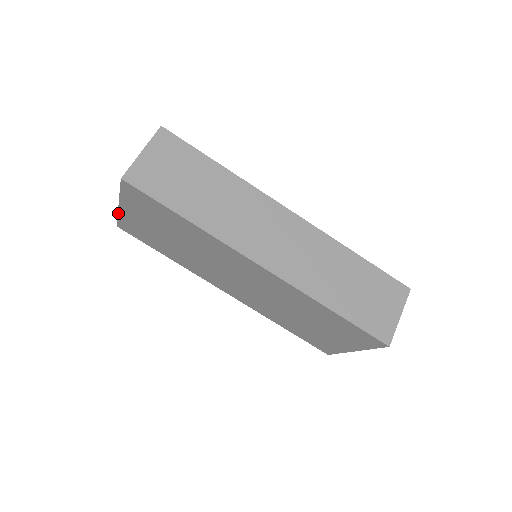
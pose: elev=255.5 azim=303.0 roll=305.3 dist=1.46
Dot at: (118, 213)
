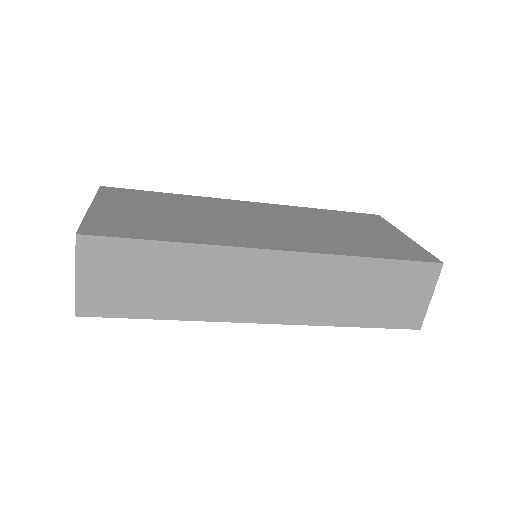
Dot at: occluded
